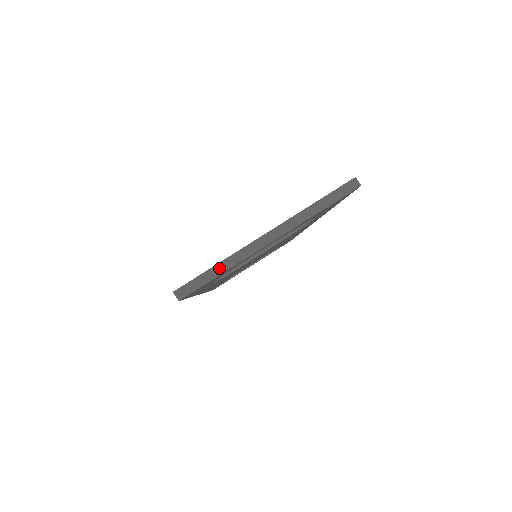
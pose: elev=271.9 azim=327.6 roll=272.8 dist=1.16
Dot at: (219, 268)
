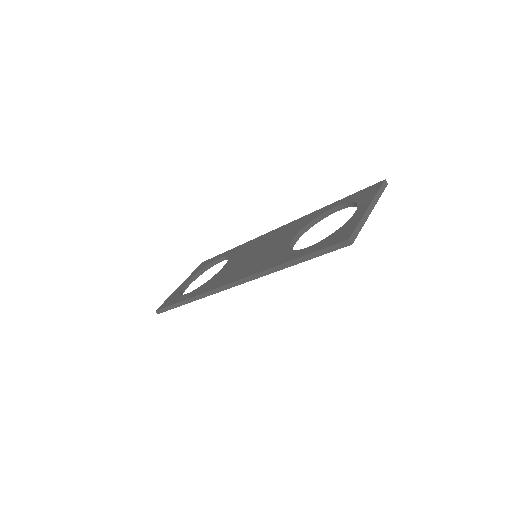
Dot at: (360, 225)
